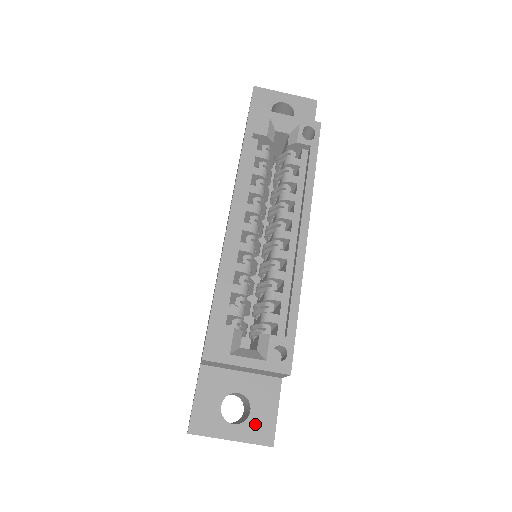
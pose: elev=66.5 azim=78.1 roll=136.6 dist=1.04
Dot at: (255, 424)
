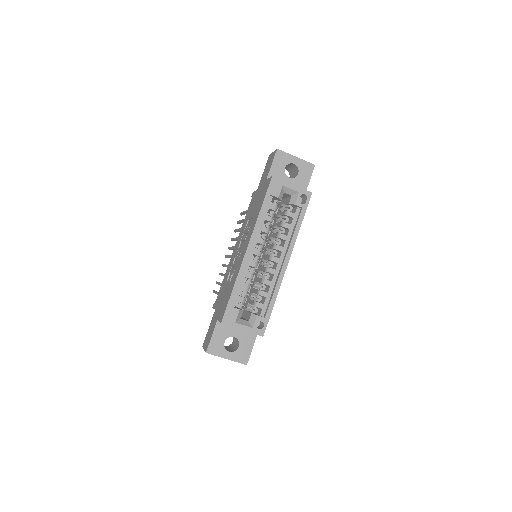
Dot at: (240, 353)
